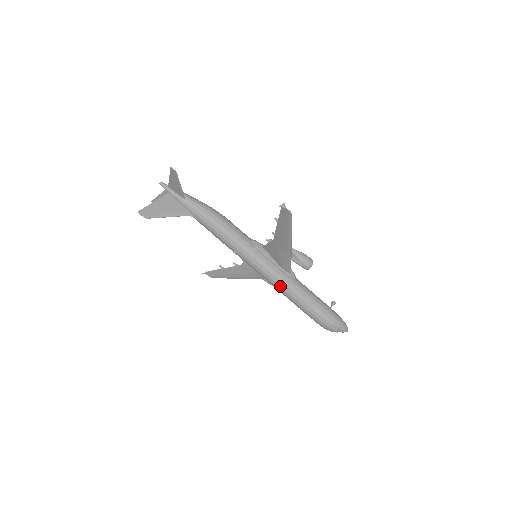
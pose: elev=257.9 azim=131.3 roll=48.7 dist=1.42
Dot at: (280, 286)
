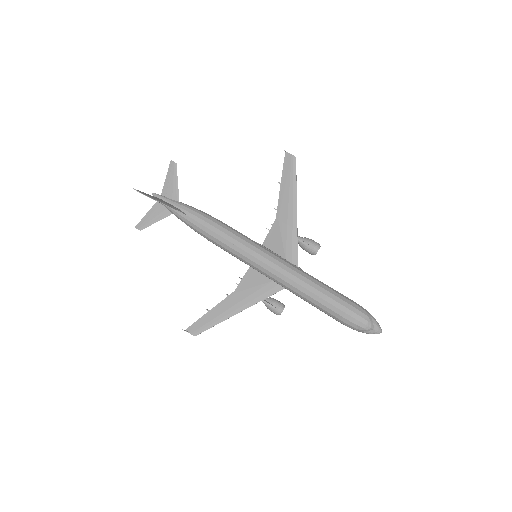
Dot at: (290, 273)
